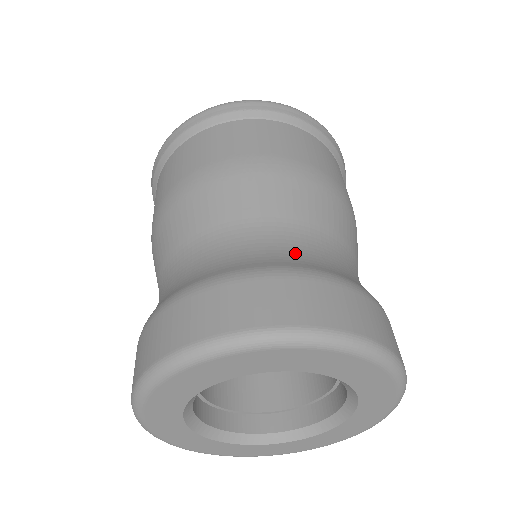
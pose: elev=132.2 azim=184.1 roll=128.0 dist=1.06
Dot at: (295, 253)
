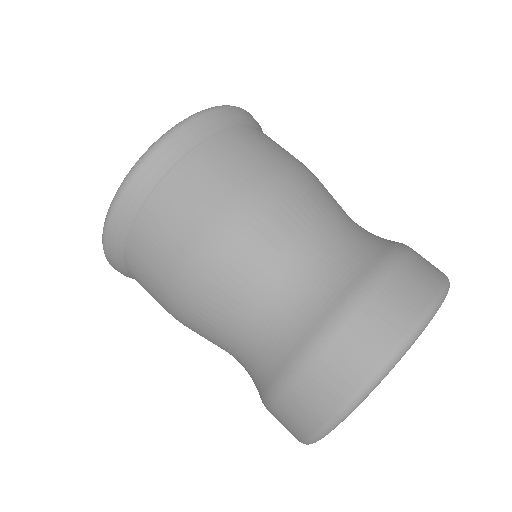
Dot at: (289, 324)
